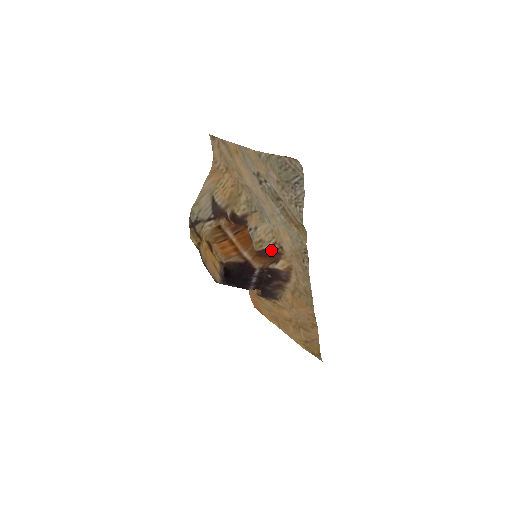
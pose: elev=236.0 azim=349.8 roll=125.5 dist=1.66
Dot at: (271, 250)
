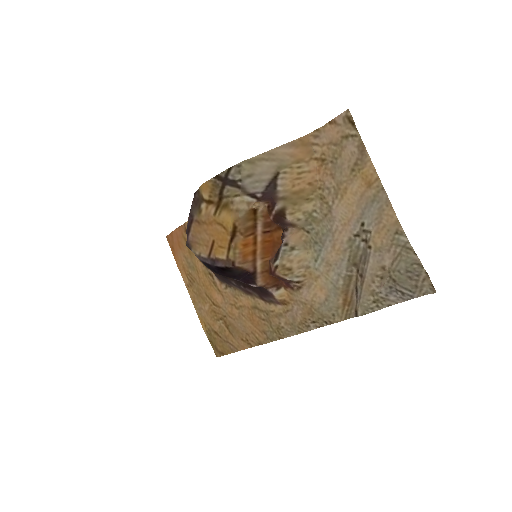
Dot at: (288, 281)
